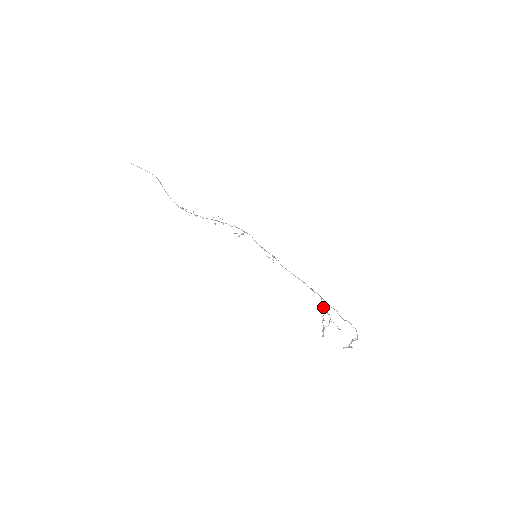
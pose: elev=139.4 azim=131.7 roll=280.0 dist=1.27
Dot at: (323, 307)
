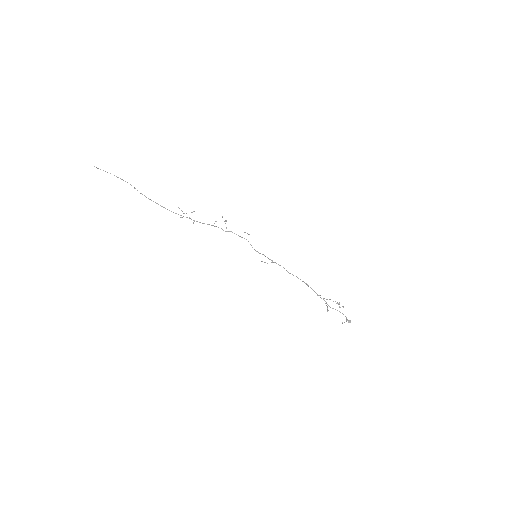
Dot at: occluded
